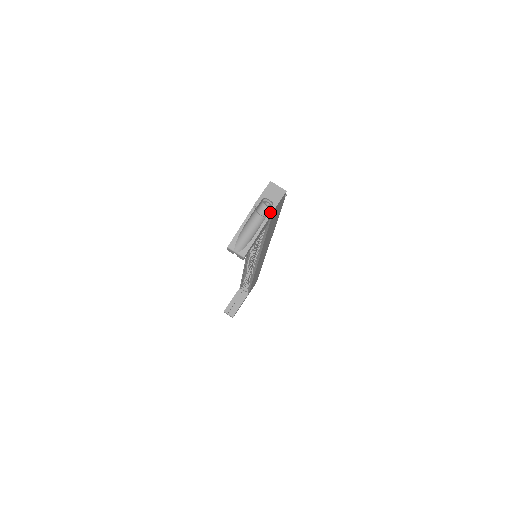
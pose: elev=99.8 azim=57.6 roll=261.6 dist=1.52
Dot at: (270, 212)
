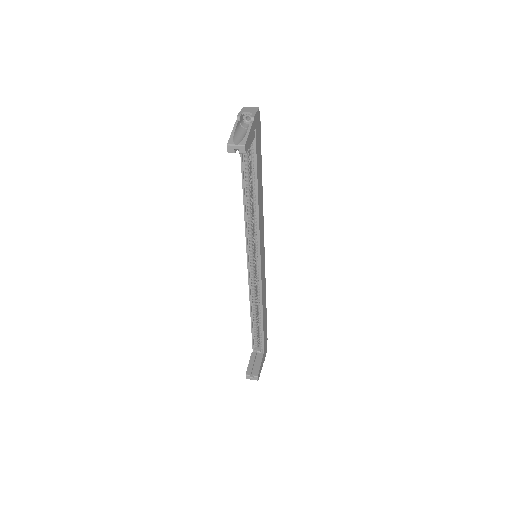
Dot at: (252, 116)
